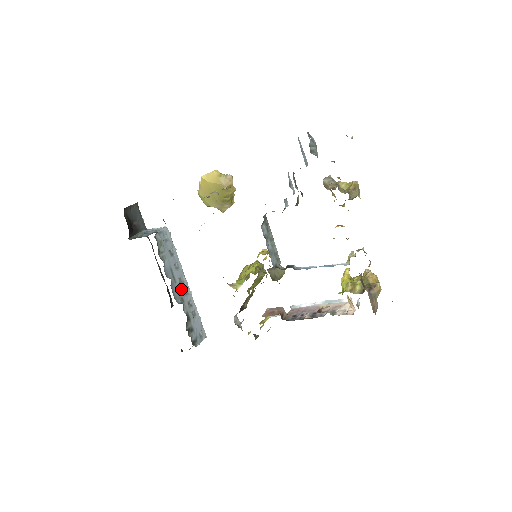
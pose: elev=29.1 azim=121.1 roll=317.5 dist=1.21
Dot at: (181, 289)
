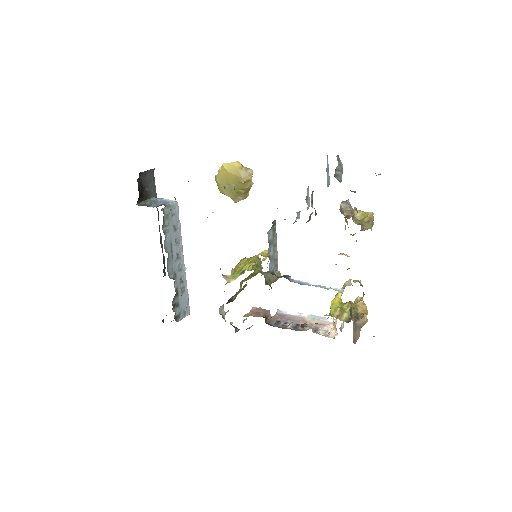
Dot at: (176, 264)
